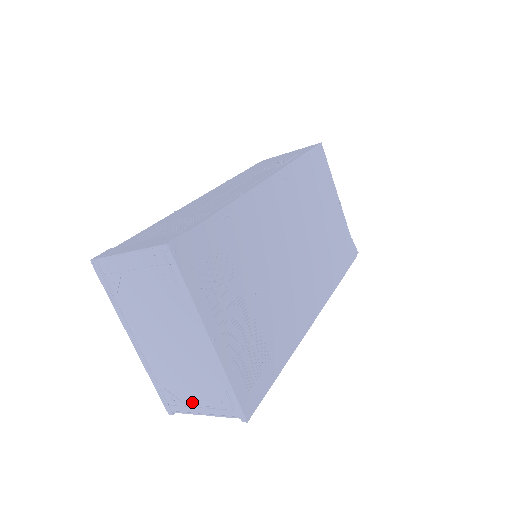
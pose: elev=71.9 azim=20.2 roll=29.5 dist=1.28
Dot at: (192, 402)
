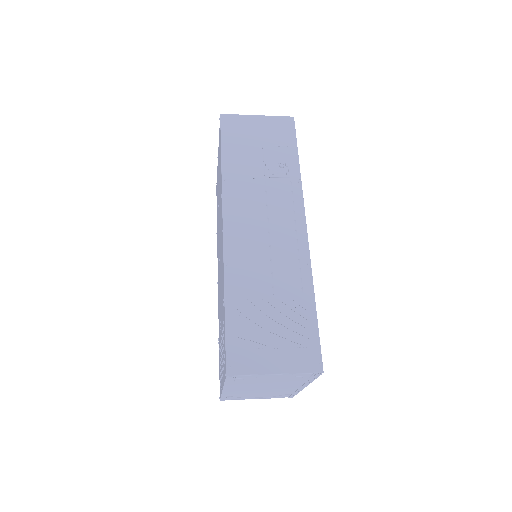
Dot at: (252, 397)
